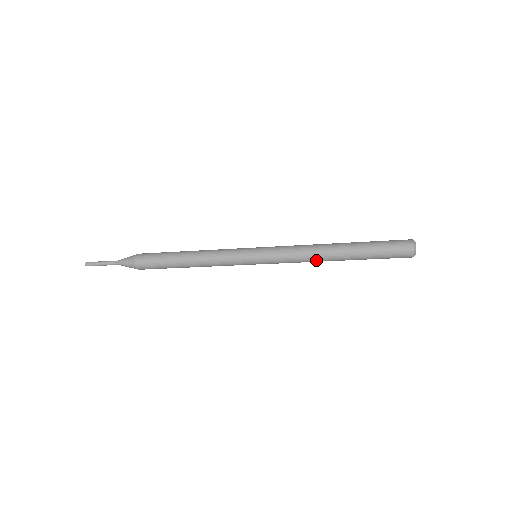
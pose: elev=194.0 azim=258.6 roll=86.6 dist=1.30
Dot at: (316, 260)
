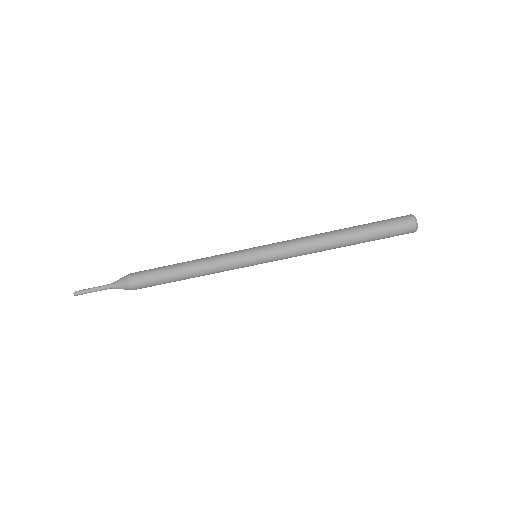
Dot at: (318, 245)
